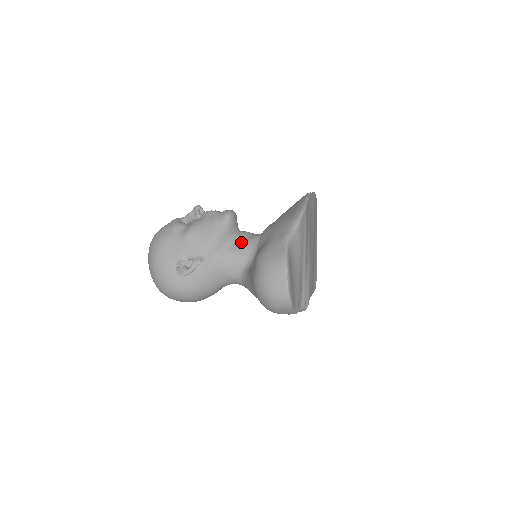
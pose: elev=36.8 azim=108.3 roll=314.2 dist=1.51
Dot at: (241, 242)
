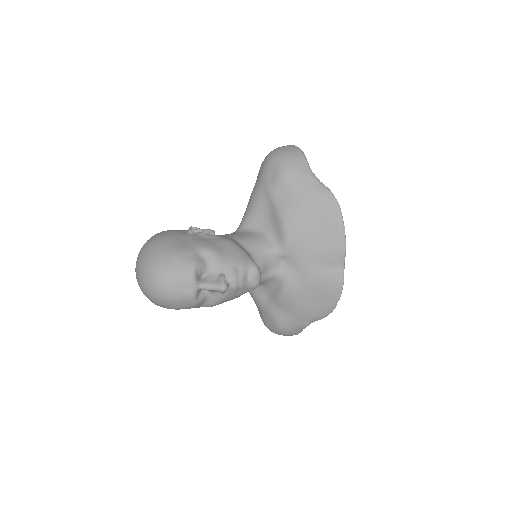
Dot at: occluded
